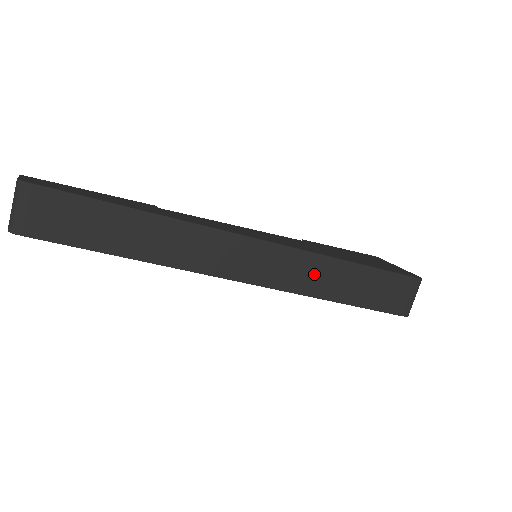
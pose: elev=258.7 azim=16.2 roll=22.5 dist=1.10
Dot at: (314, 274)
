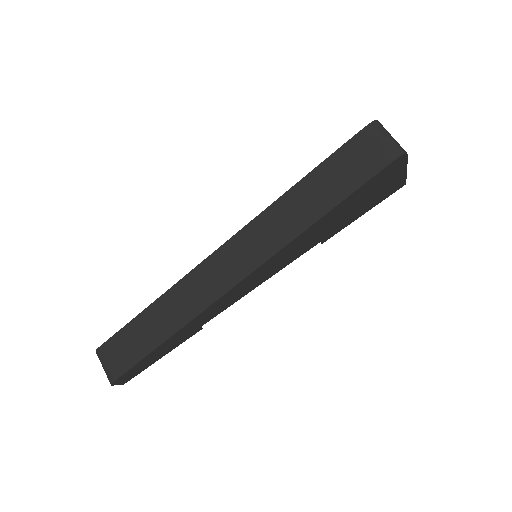
Dot at: (284, 218)
